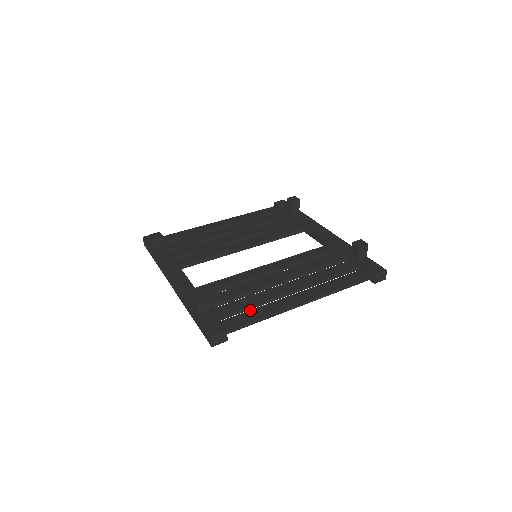
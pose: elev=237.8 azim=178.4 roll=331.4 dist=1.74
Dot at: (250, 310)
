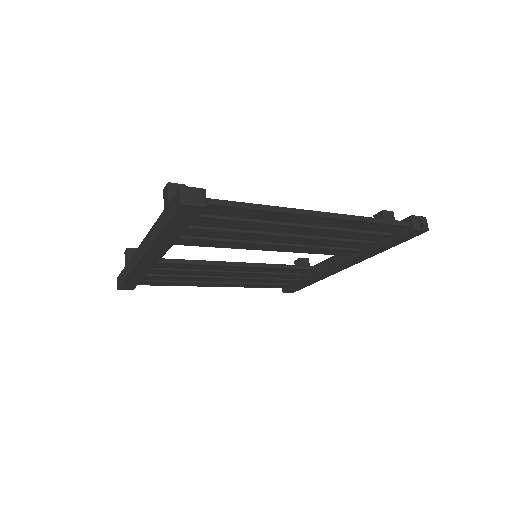
Dot at: occluded
